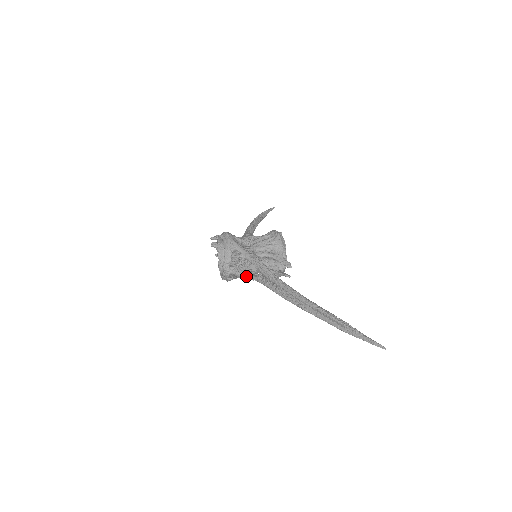
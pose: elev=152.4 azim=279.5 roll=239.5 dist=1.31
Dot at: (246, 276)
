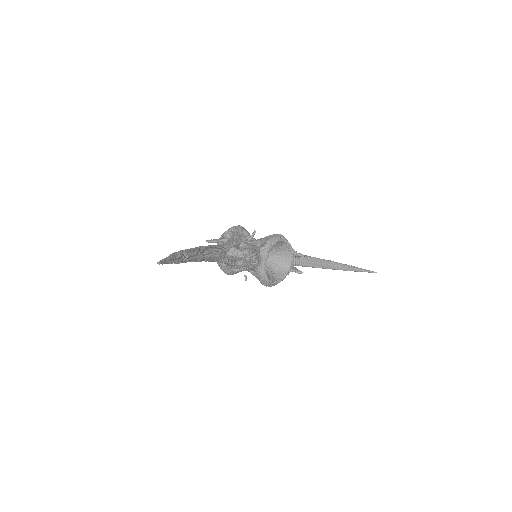
Dot at: occluded
